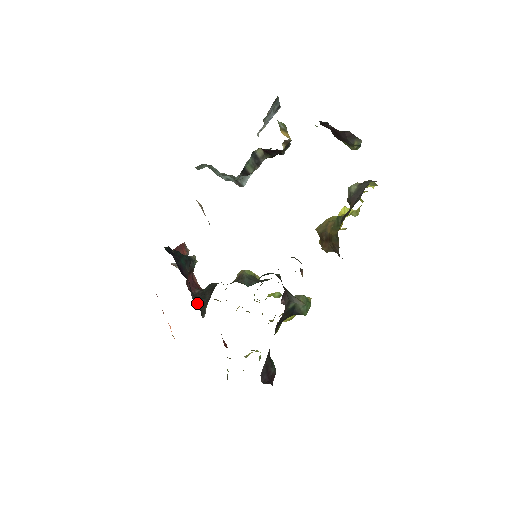
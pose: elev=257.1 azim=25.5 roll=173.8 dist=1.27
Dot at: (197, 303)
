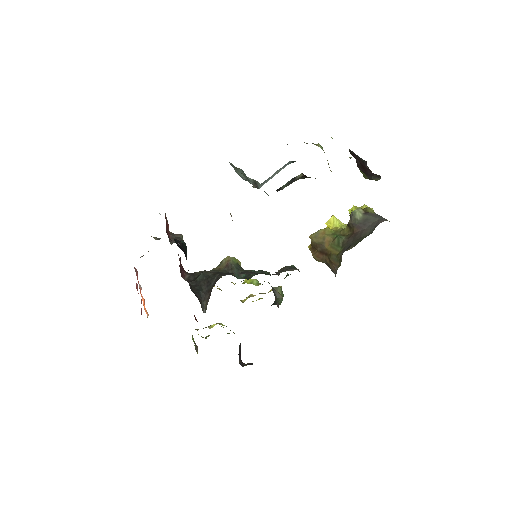
Dot at: (196, 296)
